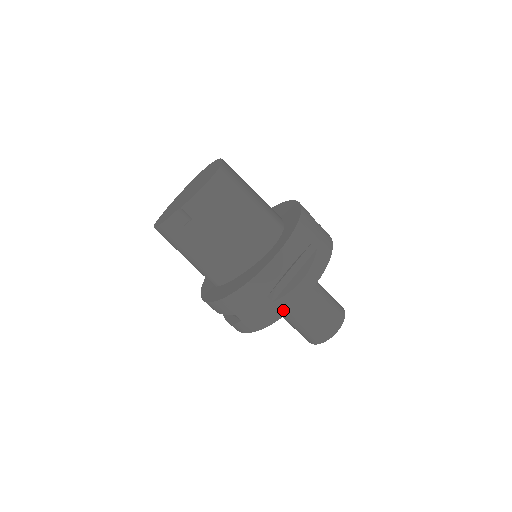
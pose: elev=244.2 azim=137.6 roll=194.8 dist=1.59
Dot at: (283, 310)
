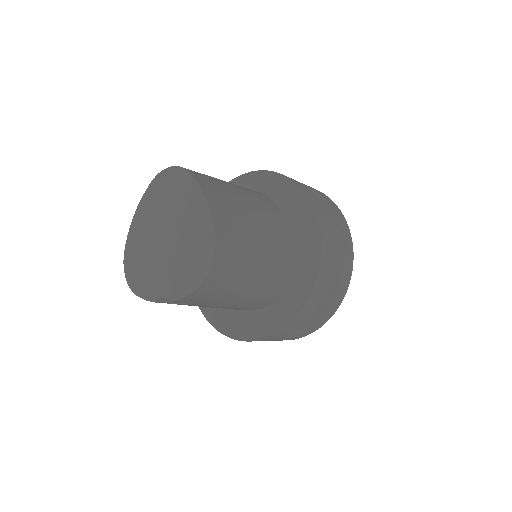
Dot at: (299, 337)
